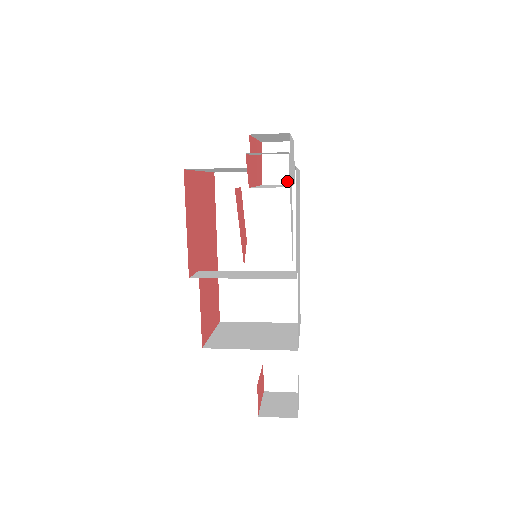
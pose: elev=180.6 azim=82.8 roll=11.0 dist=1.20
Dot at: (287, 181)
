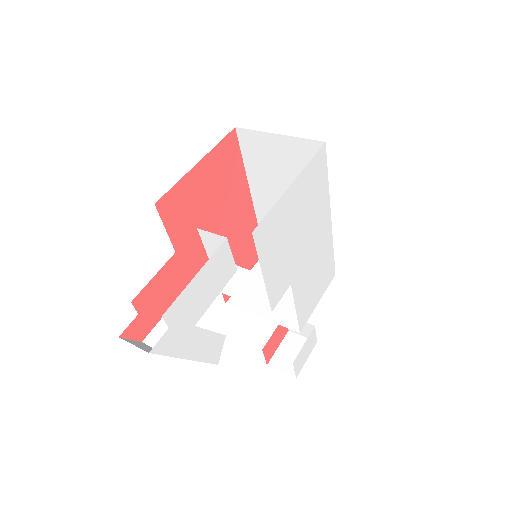
Dot at: occluded
